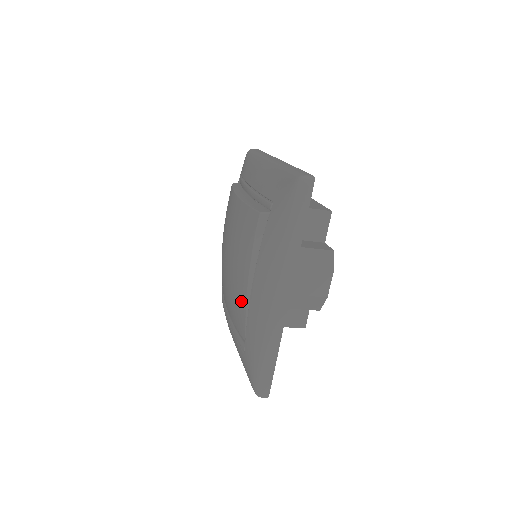
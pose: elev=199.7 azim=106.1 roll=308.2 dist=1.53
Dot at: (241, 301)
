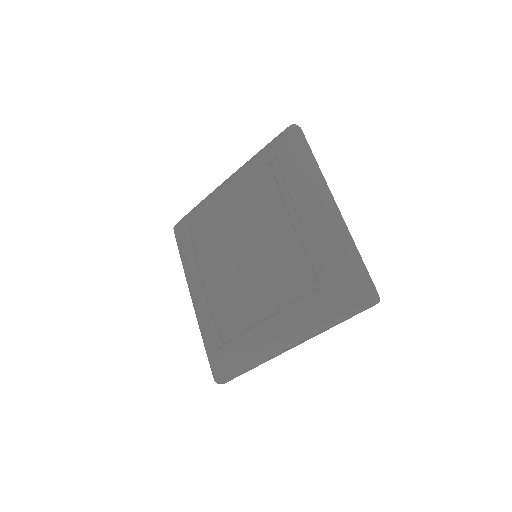
Dot at: (241, 318)
